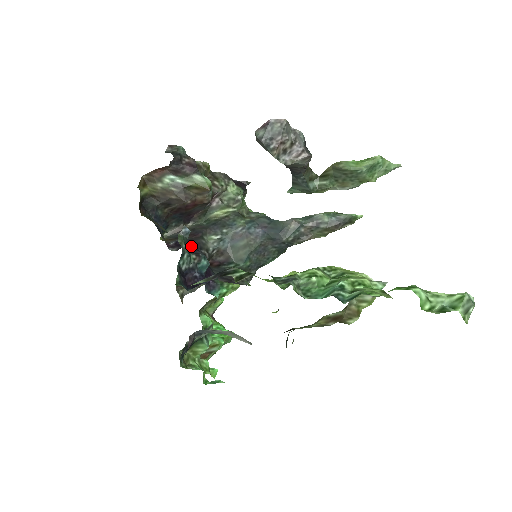
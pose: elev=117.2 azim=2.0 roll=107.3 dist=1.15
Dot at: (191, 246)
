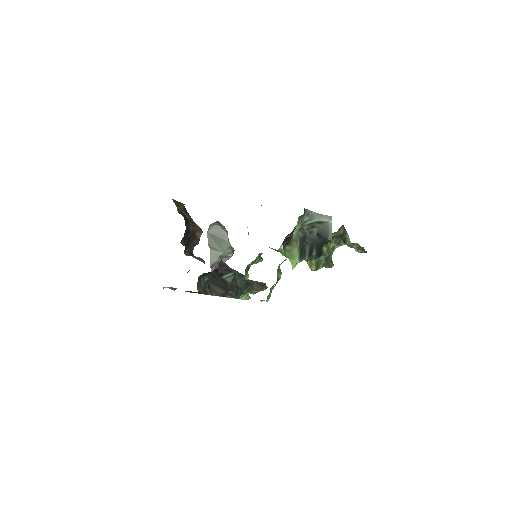
Dot at: occluded
